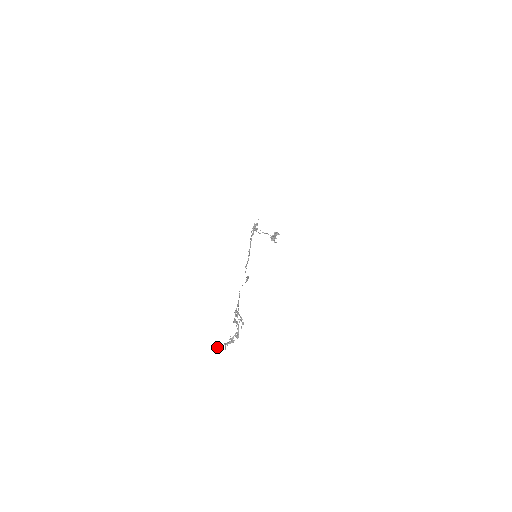
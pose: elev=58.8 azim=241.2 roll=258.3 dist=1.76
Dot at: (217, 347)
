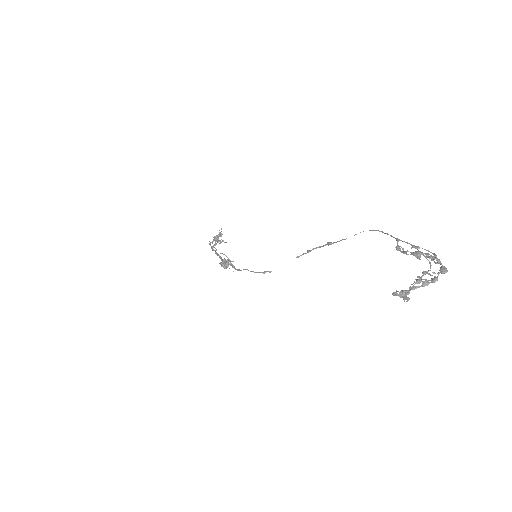
Dot at: (397, 294)
